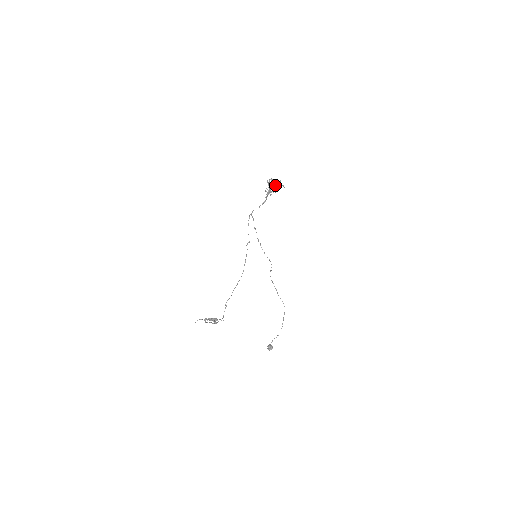
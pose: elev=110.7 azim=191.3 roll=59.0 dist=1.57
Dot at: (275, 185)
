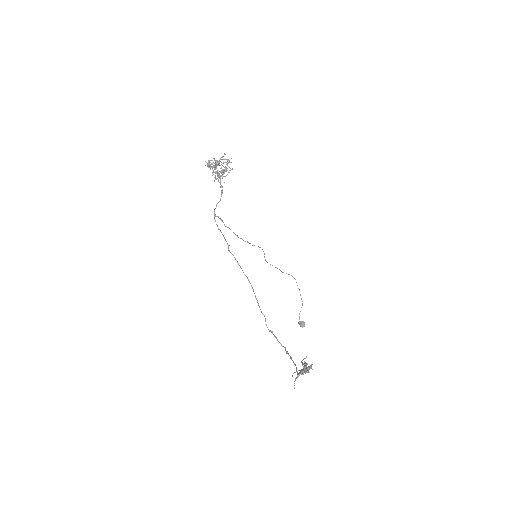
Dot at: occluded
